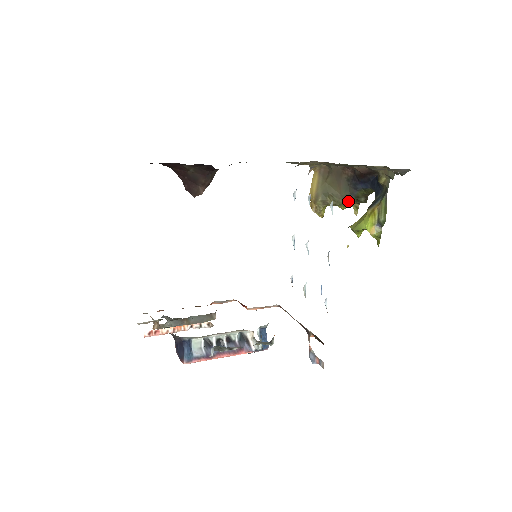
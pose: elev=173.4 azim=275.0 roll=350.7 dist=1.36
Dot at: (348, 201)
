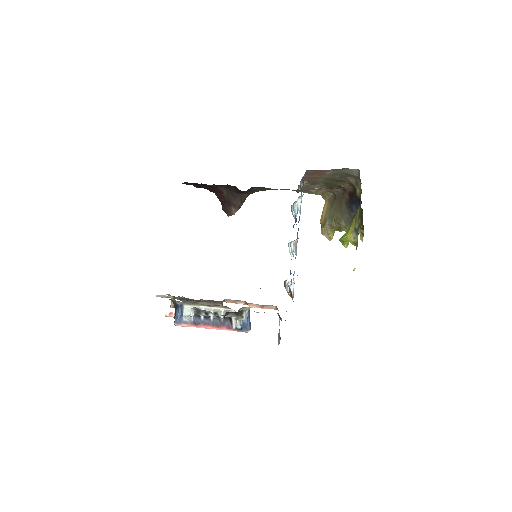
Dot at: (349, 224)
